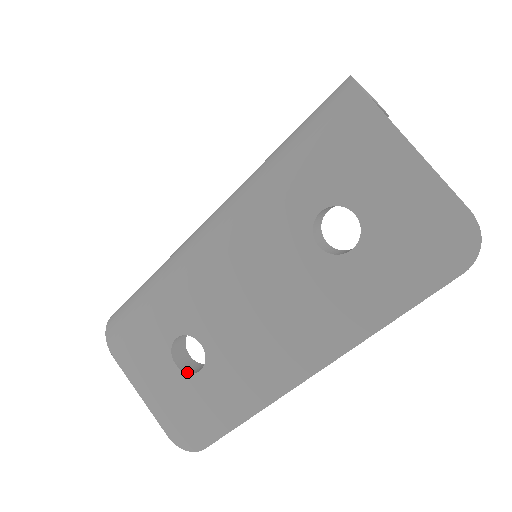
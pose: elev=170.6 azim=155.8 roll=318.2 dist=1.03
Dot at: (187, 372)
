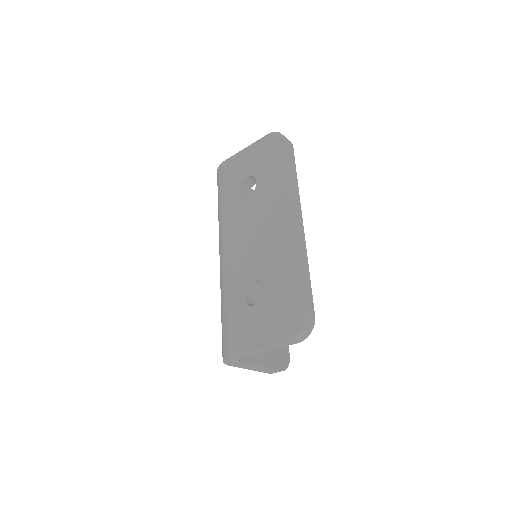
Dot at: (262, 300)
